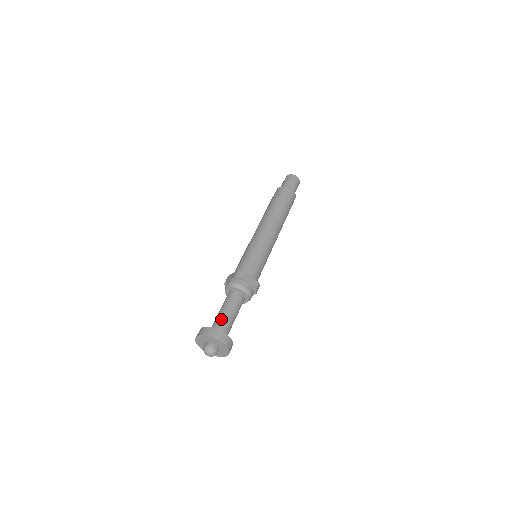
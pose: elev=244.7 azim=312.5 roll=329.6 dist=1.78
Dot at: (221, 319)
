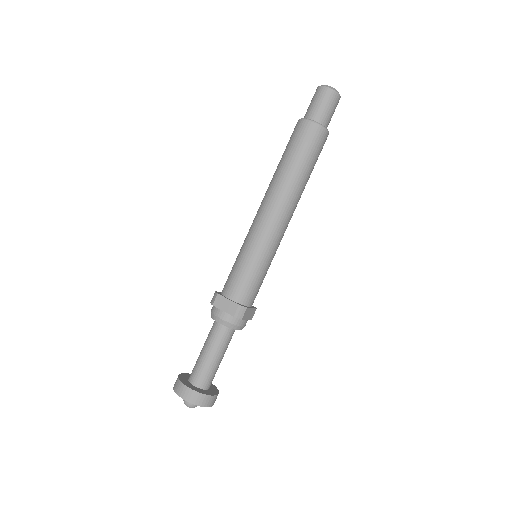
Dot at: (209, 371)
